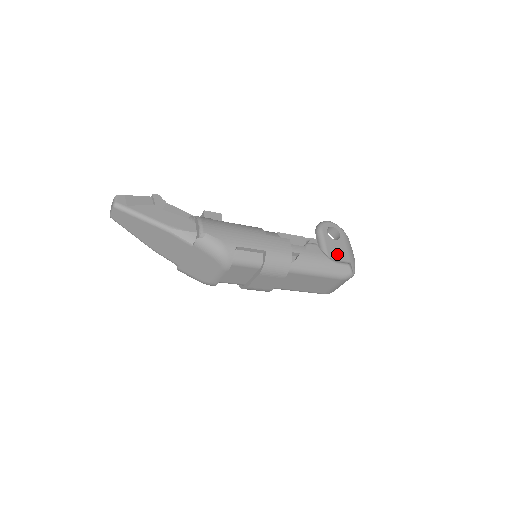
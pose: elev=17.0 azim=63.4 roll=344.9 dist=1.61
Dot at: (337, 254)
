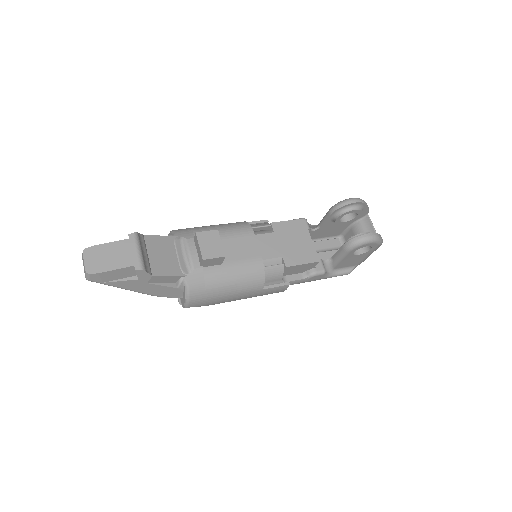
Dot at: (347, 264)
